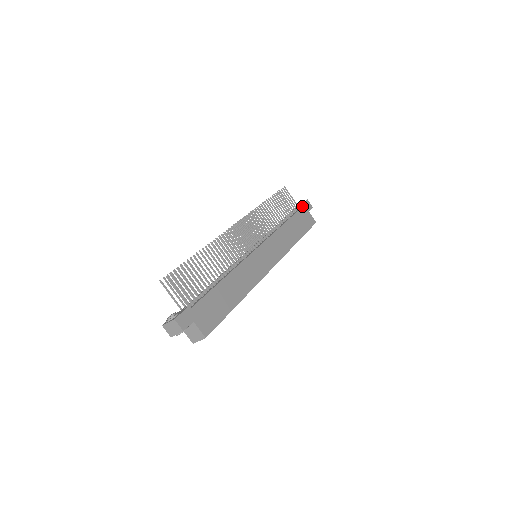
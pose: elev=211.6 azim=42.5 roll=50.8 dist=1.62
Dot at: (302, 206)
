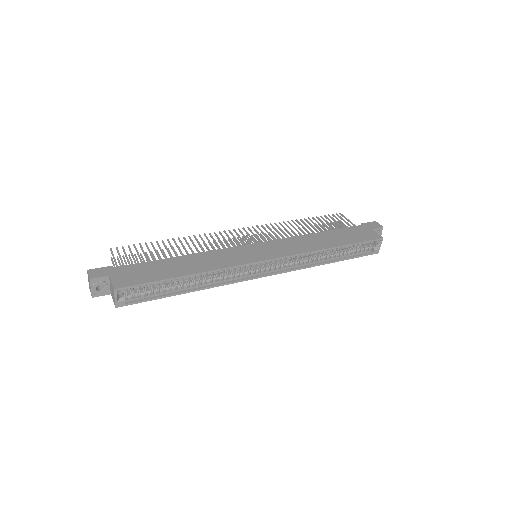
Dot at: (361, 225)
